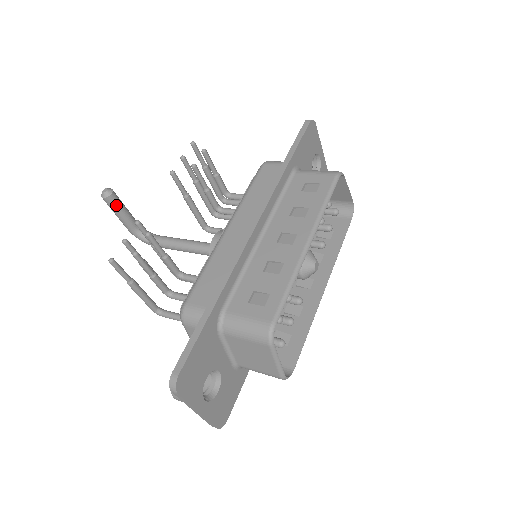
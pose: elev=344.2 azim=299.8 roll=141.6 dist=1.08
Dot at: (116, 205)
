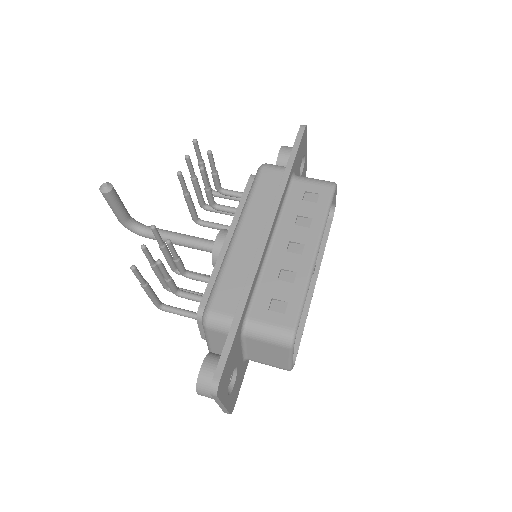
Dot at: (114, 199)
